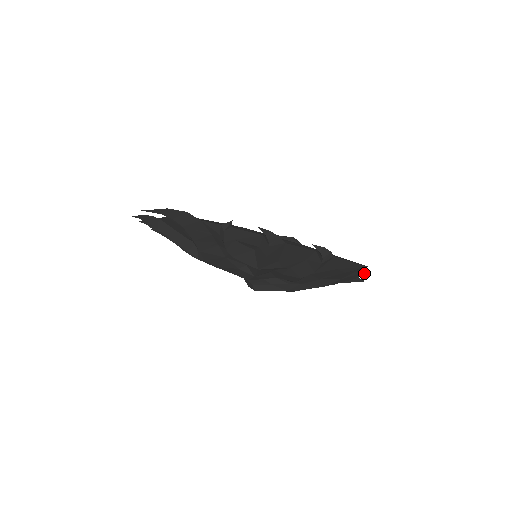
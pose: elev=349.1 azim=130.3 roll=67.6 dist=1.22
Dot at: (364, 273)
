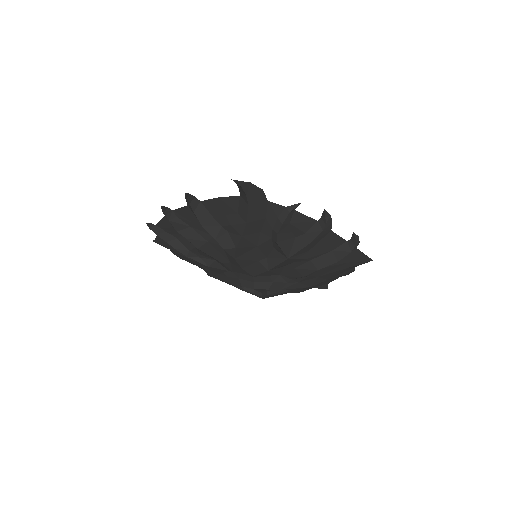
Dot at: (349, 273)
